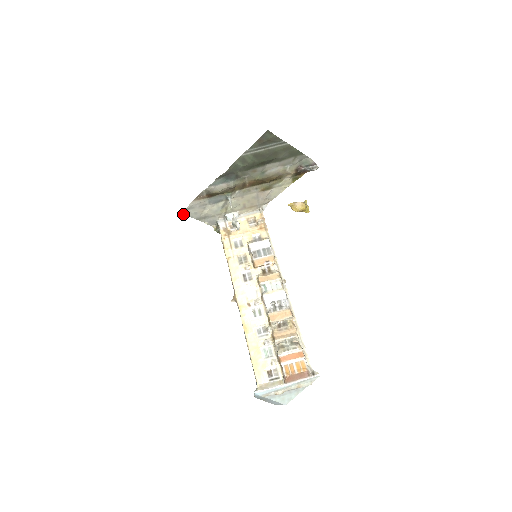
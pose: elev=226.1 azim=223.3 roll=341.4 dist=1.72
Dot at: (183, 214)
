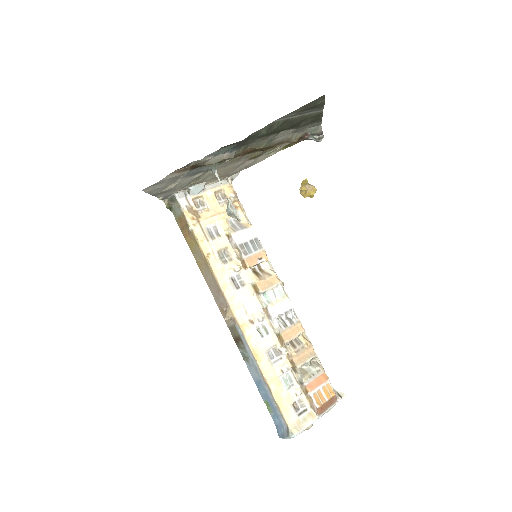
Dot at: occluded
